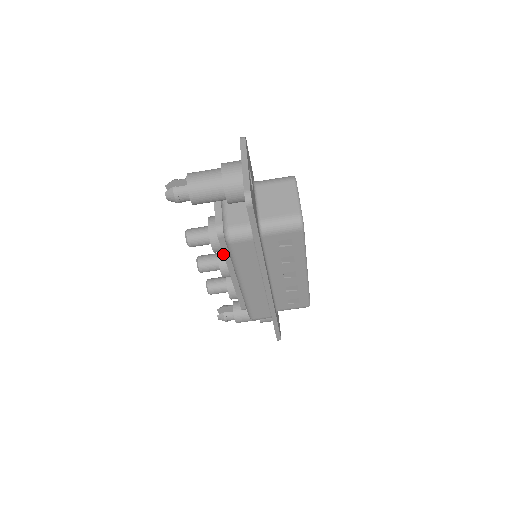
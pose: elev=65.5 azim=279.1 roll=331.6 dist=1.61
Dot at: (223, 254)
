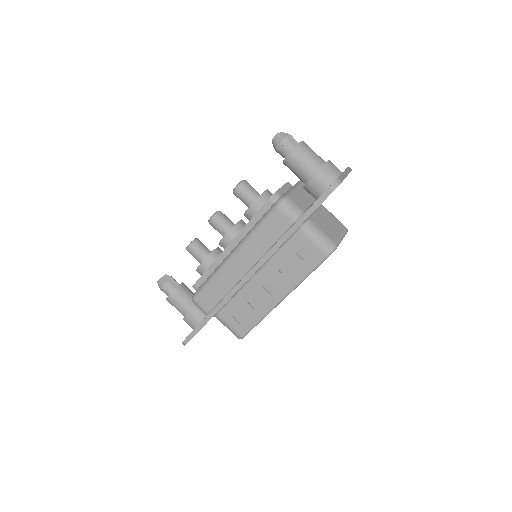
Dot at: (252, 217)
